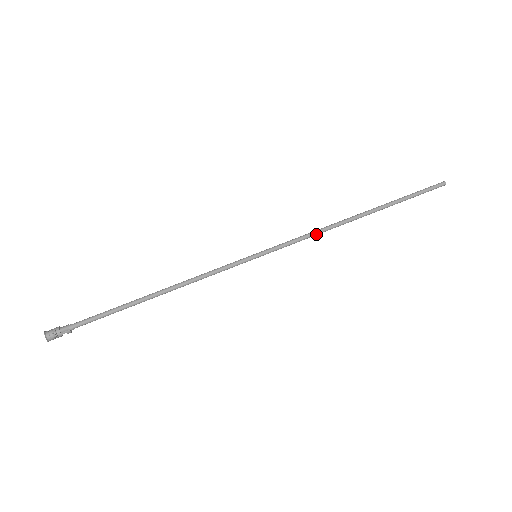
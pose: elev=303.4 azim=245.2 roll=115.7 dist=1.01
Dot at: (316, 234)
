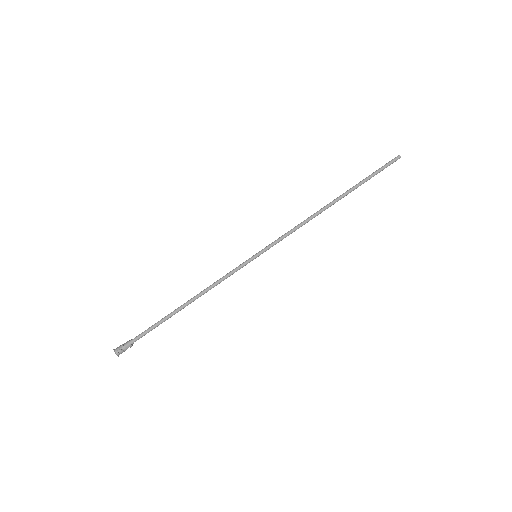
Dot at: occluded
